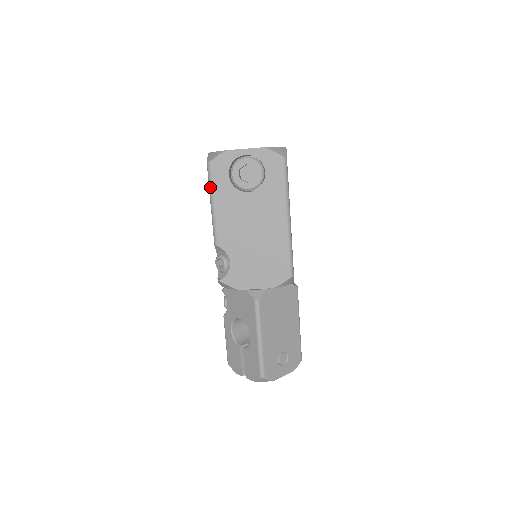
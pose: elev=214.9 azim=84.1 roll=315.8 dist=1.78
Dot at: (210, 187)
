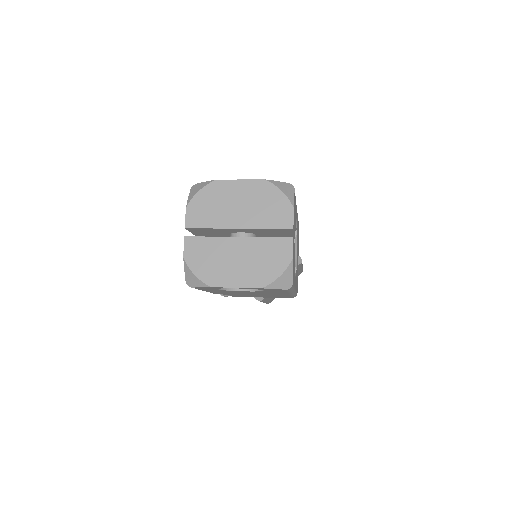
Dot at: occluded
